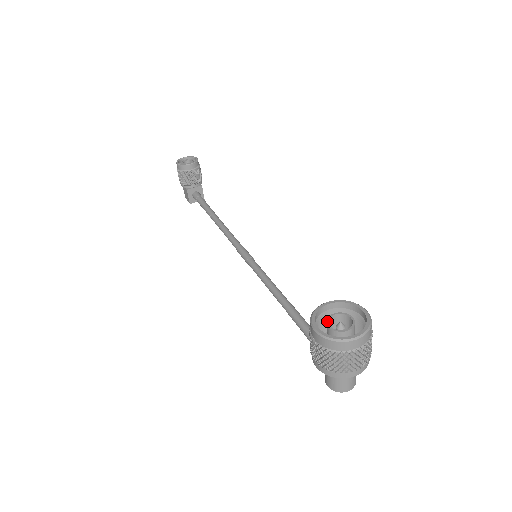
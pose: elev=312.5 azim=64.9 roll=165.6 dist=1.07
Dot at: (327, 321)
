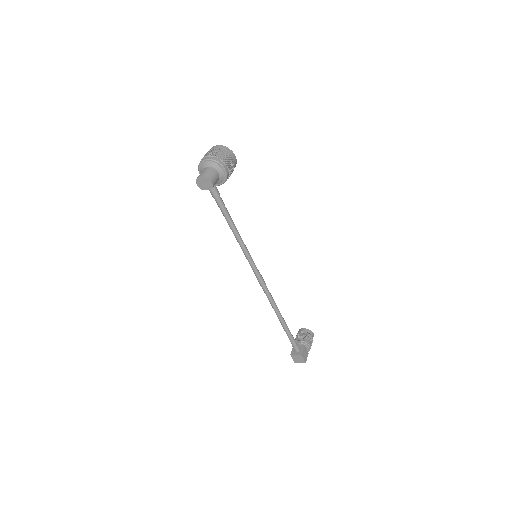
Dot at: occluded
